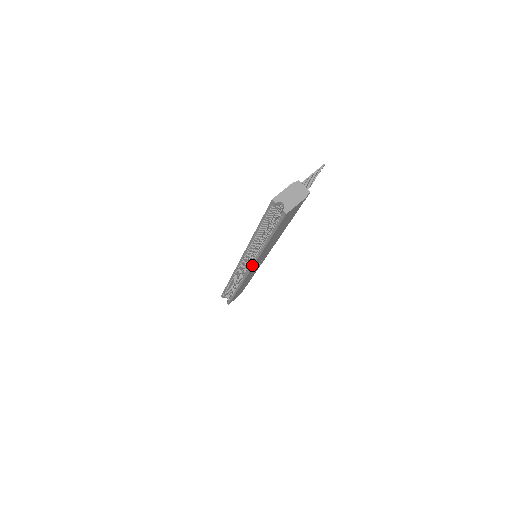
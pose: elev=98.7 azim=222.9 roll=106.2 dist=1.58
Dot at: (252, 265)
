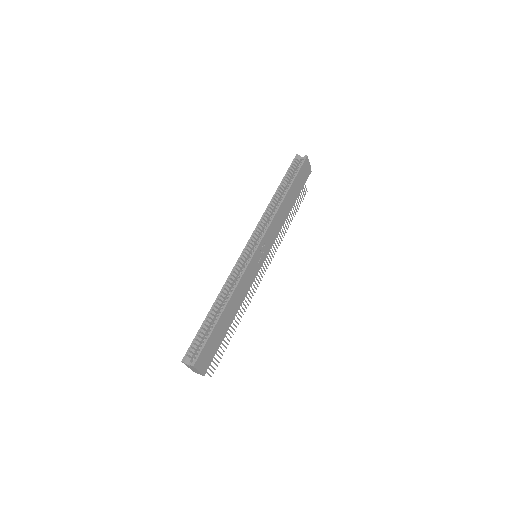
Dot at: (264, 233)
